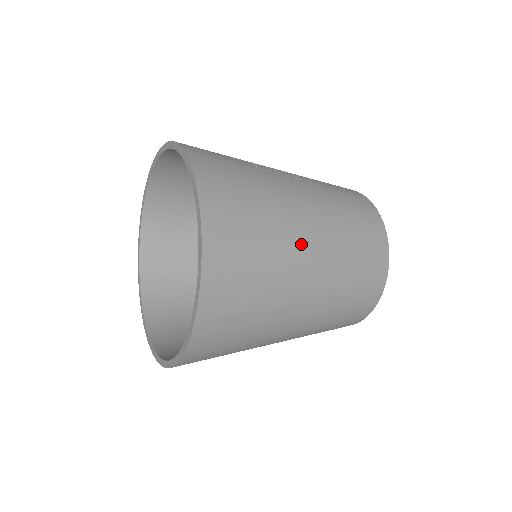
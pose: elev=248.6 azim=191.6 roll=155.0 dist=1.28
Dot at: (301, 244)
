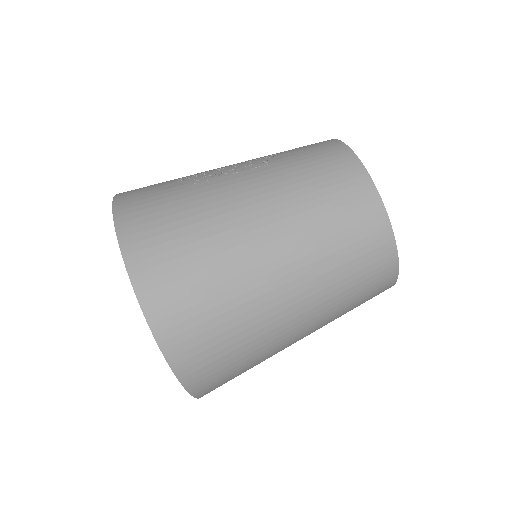
Dot at: (254, 250)
